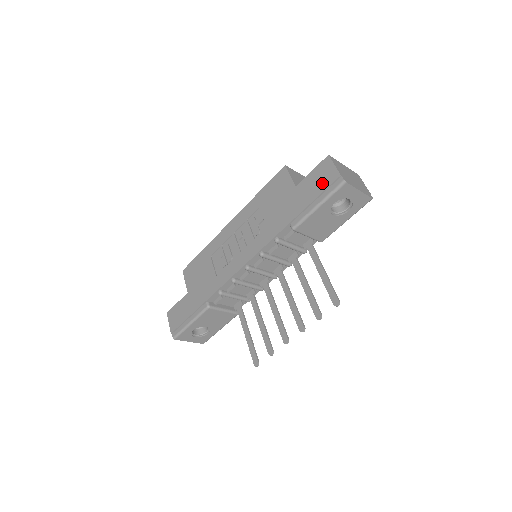
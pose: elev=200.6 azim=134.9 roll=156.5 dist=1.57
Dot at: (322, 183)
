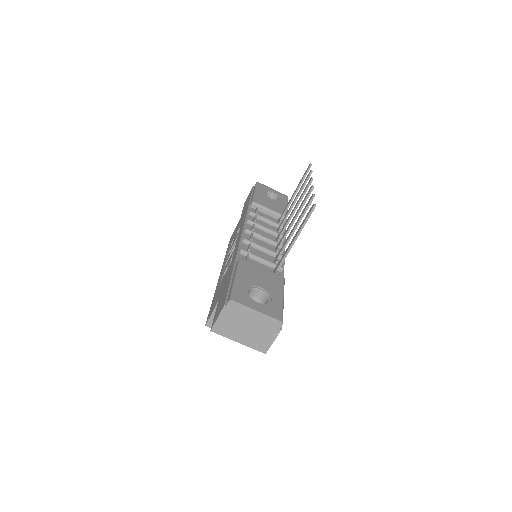
Dot at: (249, 196)
